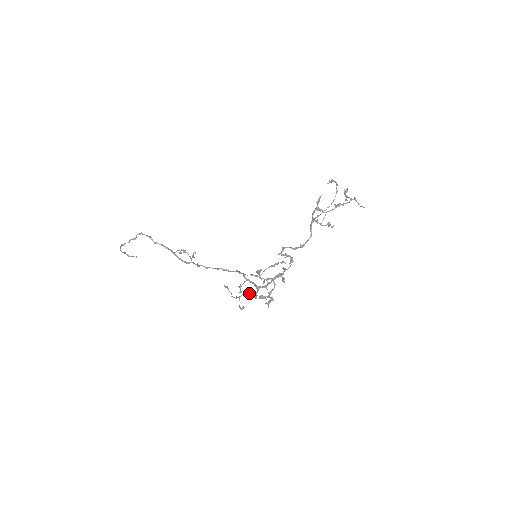
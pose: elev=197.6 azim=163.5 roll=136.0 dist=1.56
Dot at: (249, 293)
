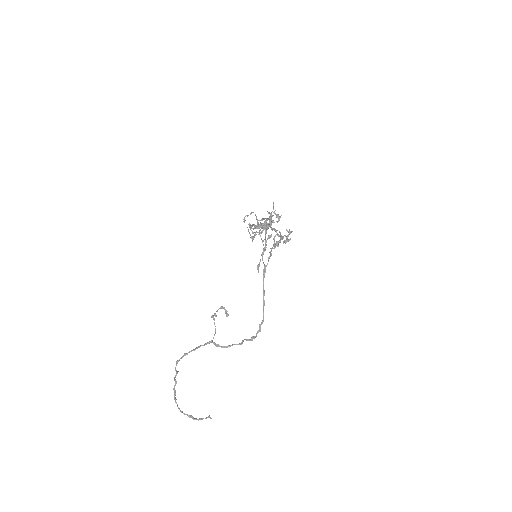
Dot at: (260, 229)
